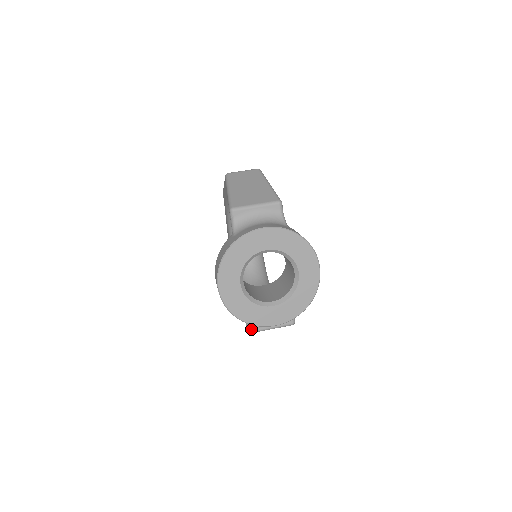
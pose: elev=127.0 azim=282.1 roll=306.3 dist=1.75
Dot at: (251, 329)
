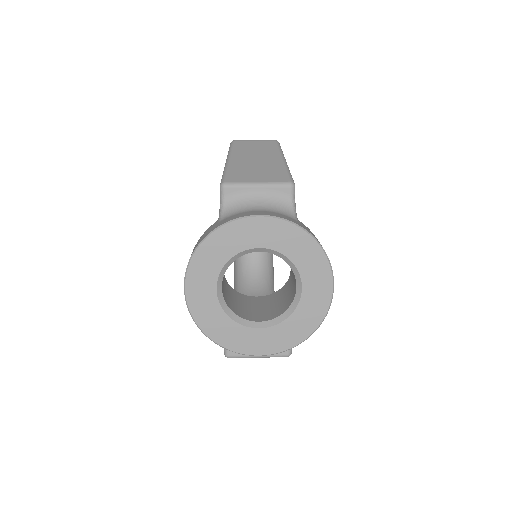
Dot at: (230, 353)
